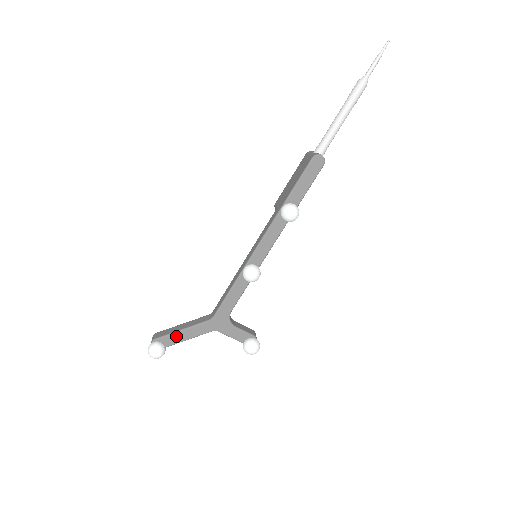
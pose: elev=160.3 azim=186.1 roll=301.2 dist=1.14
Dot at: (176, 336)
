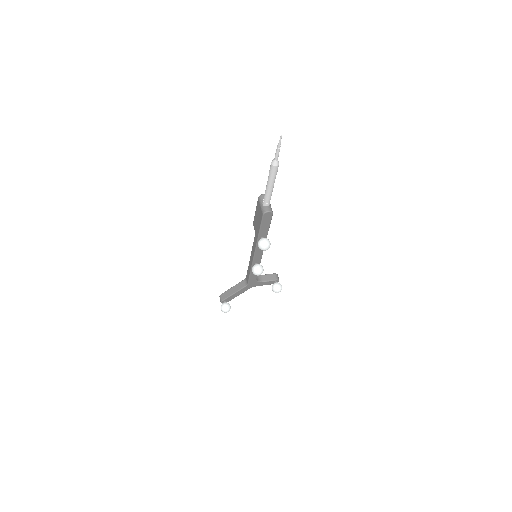
Dot at: (232, 296)
